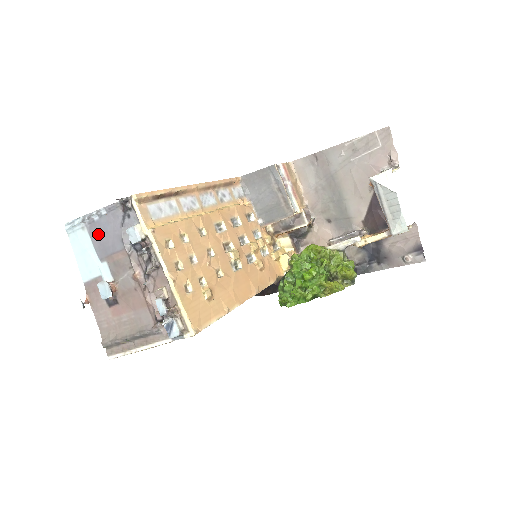
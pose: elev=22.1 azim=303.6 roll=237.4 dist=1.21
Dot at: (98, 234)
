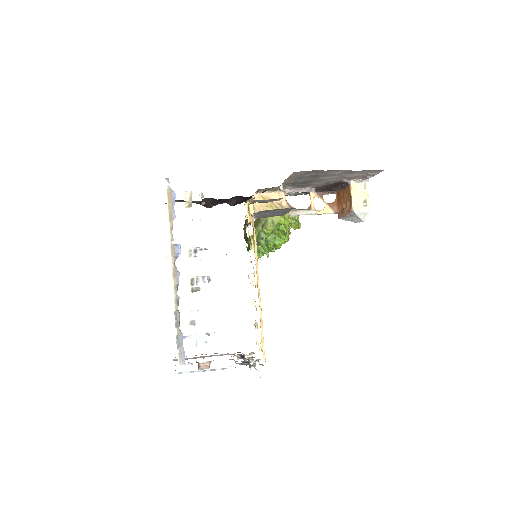
Dot at: occluded
